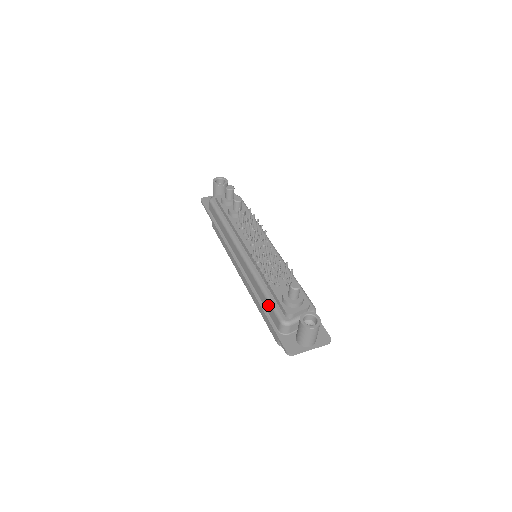
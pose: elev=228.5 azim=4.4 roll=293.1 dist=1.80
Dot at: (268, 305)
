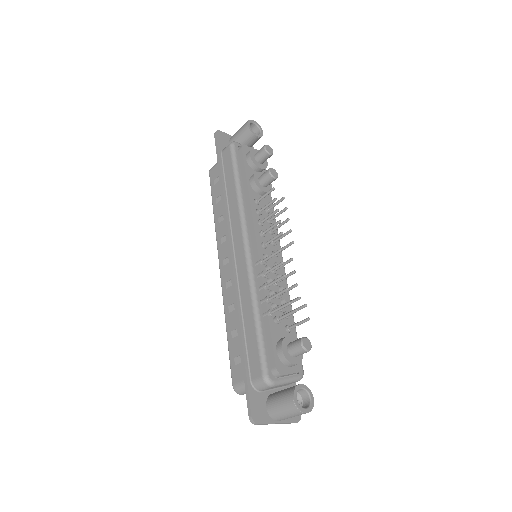
Dot at: (254, 341)
